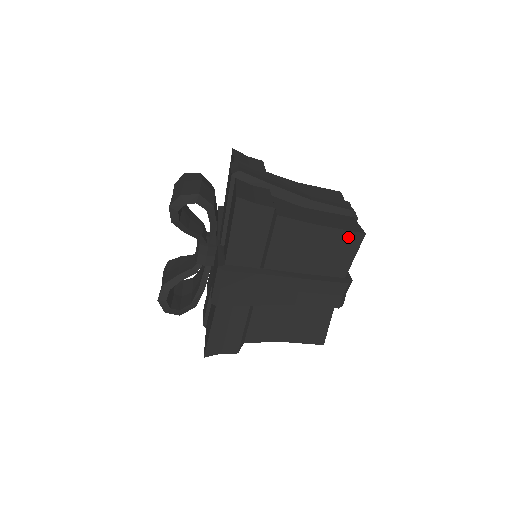
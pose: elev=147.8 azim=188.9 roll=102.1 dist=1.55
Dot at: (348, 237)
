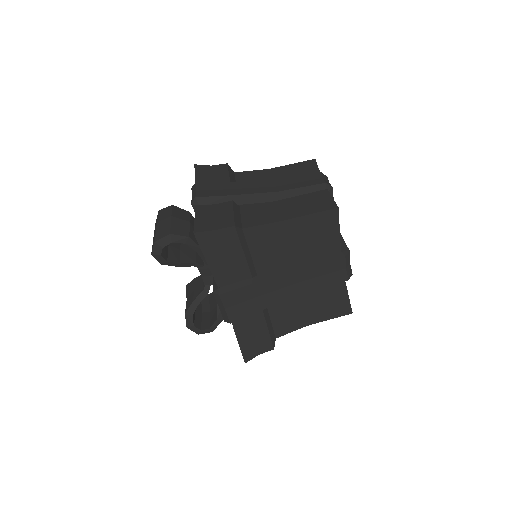
Dot at: (322, 218)
